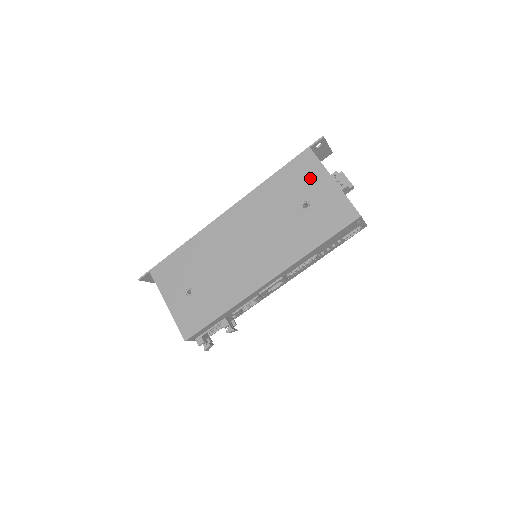
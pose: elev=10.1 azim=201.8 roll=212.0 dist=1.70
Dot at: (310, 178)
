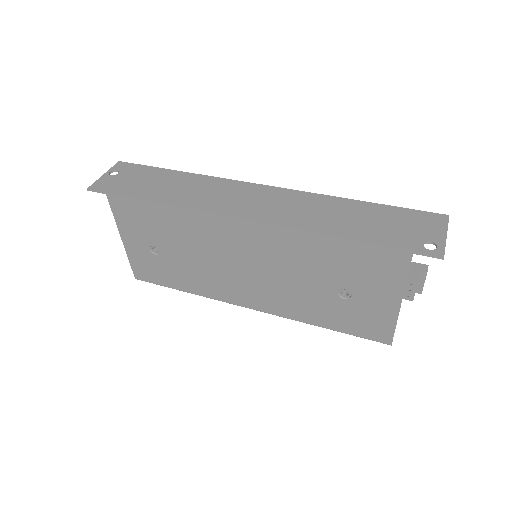
Dot at: (377, 280)
